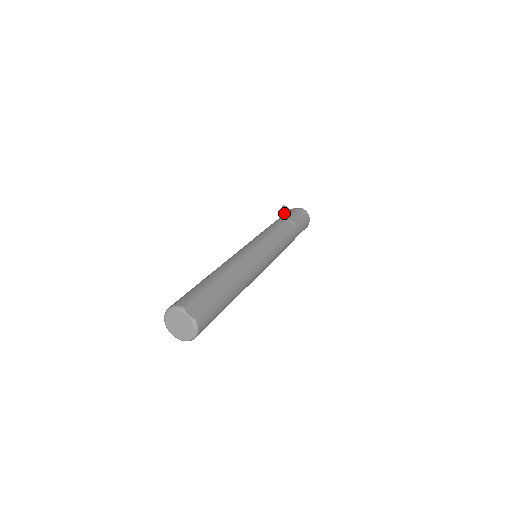
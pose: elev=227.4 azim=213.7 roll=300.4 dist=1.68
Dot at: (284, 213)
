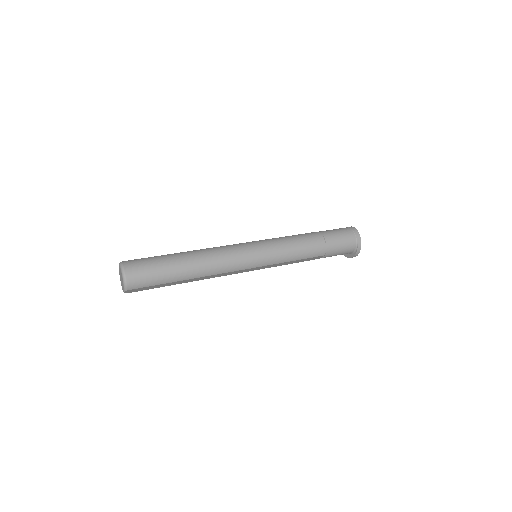
Dot at: occluded
